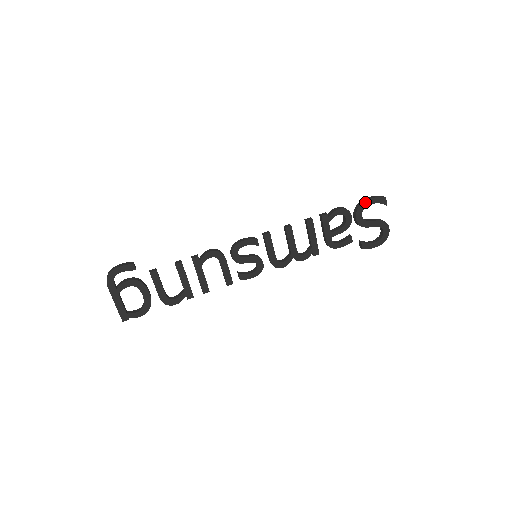
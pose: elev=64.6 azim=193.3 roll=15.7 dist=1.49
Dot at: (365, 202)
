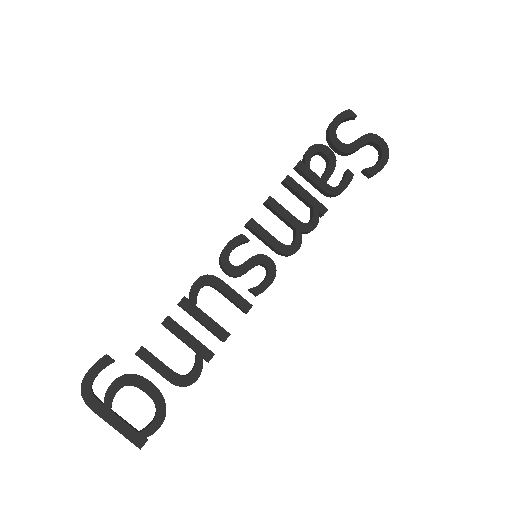
Dot at: (331, 126)
